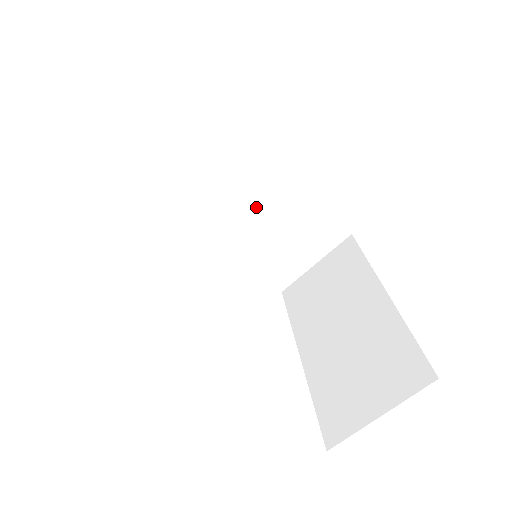
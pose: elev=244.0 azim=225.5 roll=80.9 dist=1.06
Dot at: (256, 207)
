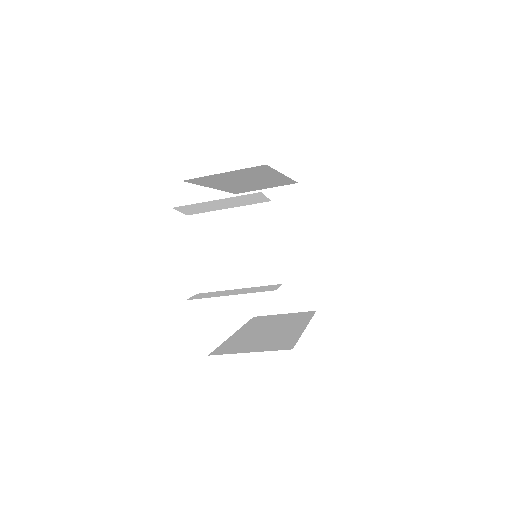
Dot at: (251, 181)
